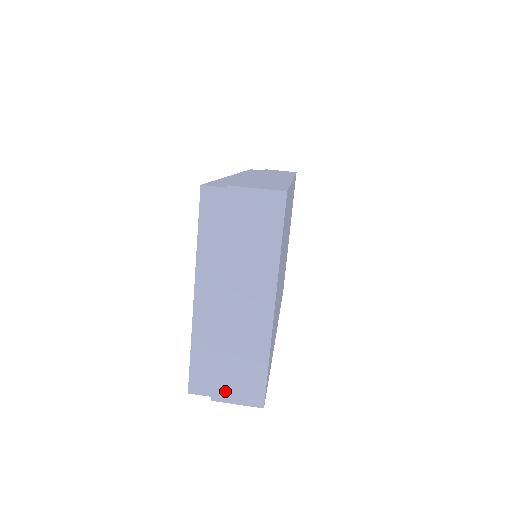
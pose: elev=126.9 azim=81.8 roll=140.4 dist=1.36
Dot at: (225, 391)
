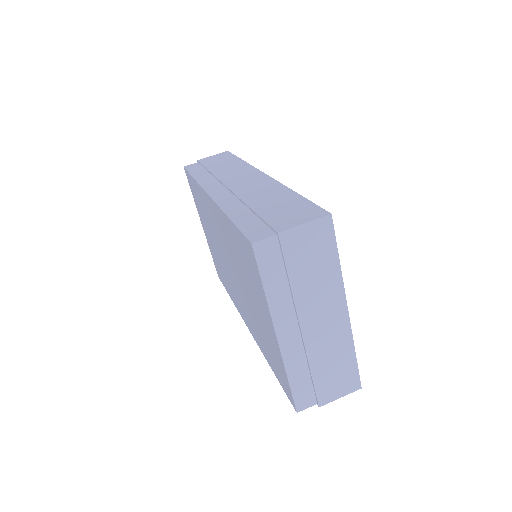
Dot at: (328, 394)
